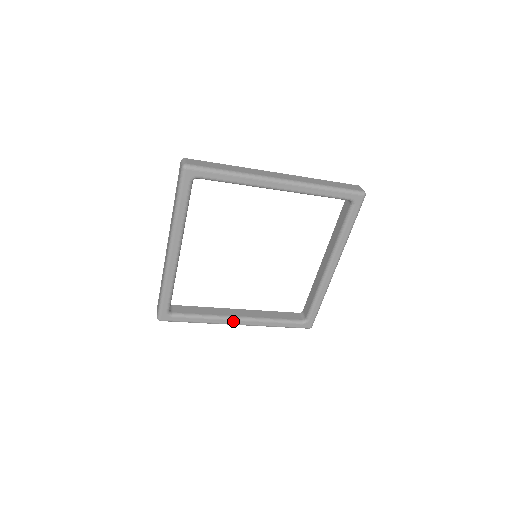
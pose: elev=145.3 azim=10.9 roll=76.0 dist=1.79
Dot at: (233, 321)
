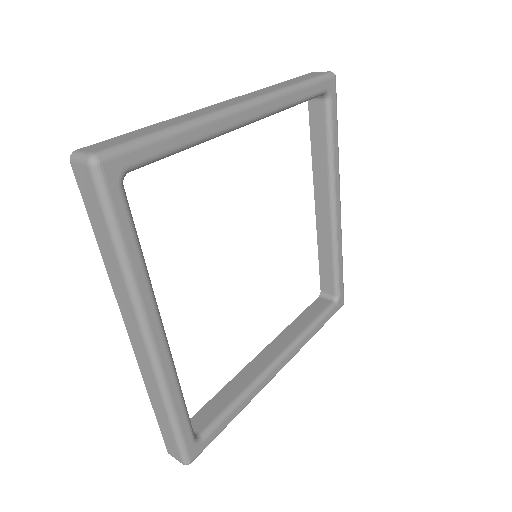
Dot at: (274, 371)
